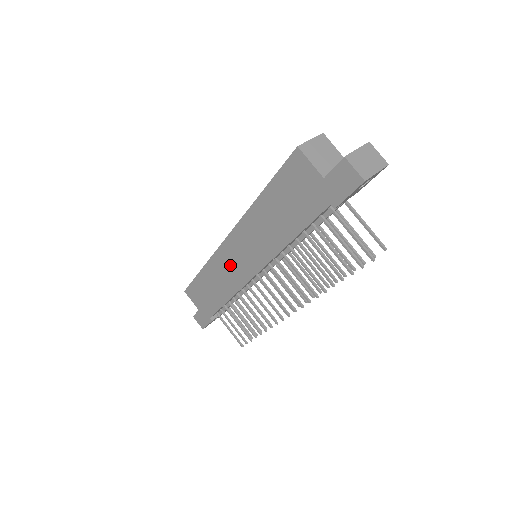
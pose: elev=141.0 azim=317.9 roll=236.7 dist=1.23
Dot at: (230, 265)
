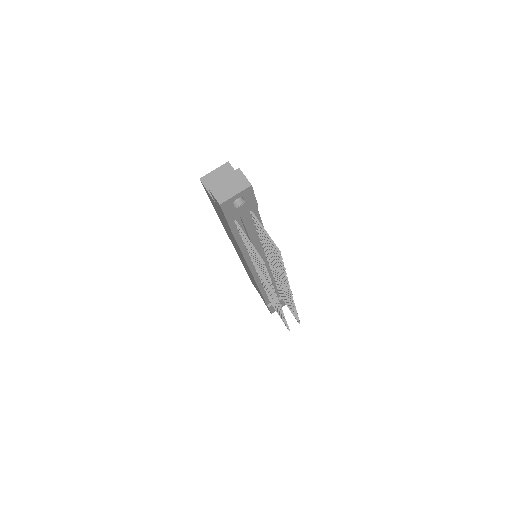
Dot at: (244, 264)
